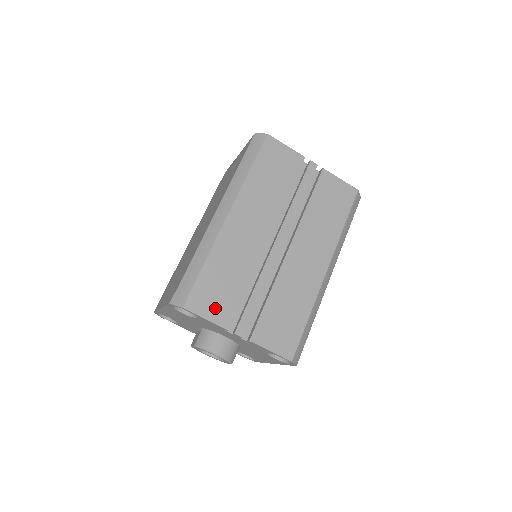
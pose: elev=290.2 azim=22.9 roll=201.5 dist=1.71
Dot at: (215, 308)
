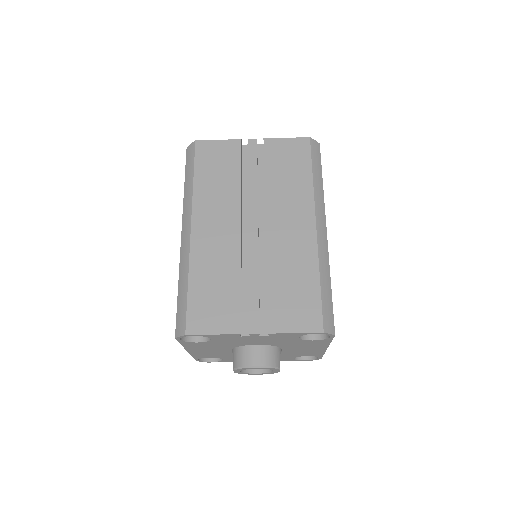
Dot at: (217, 319)
